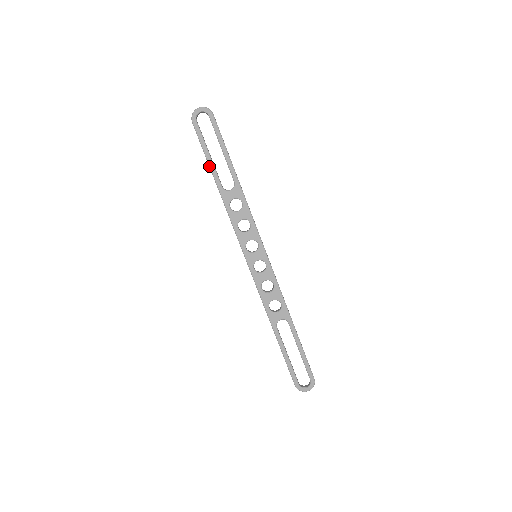
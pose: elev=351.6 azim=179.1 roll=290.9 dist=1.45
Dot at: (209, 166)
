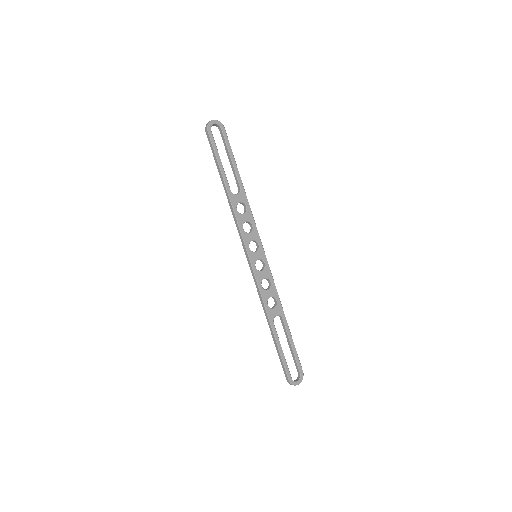
Dot at: (220, 171)
